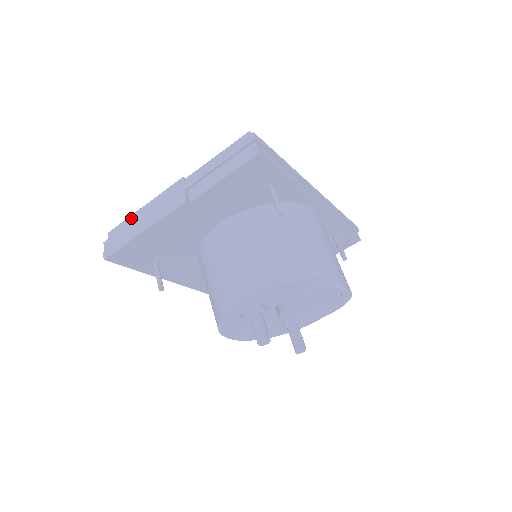
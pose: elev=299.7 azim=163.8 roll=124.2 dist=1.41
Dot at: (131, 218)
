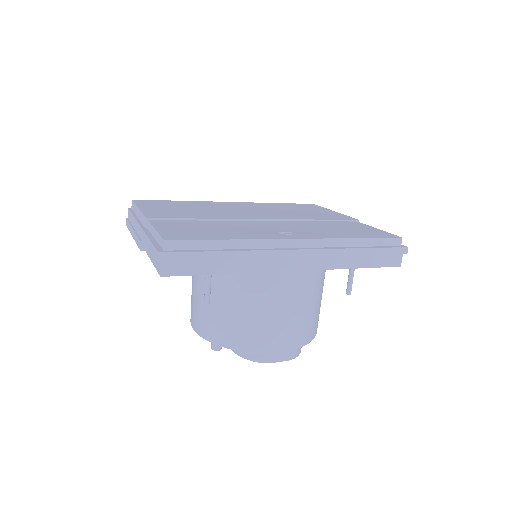
Dot at: (135, 208)
